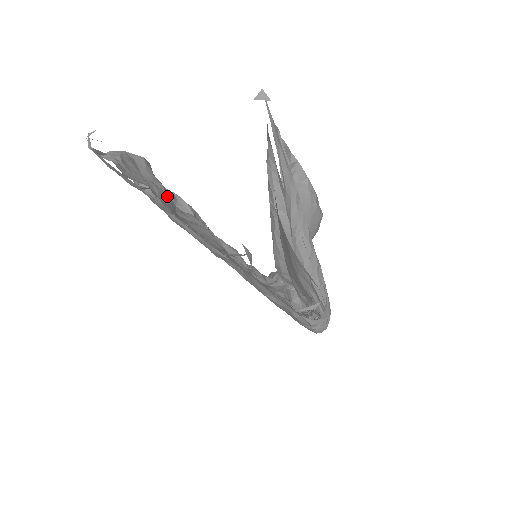
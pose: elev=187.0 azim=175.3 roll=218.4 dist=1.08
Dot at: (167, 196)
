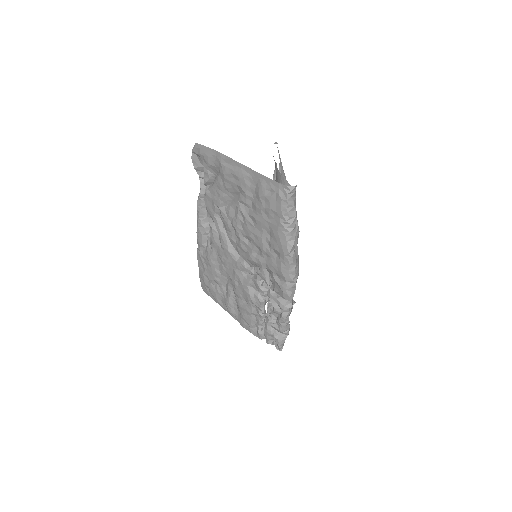
Dot at: occluded
